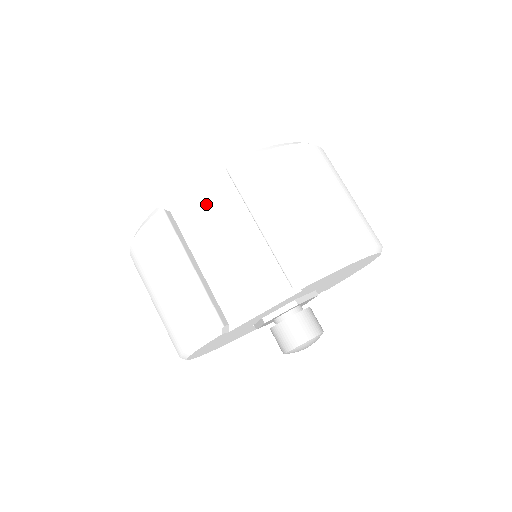
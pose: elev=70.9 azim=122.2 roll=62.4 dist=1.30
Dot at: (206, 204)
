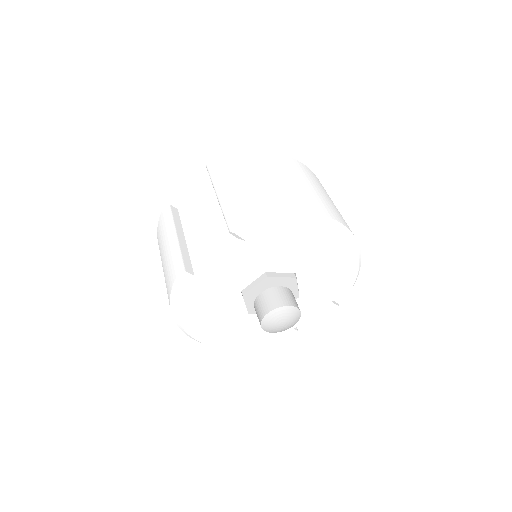
Dot at: (198, 198)
